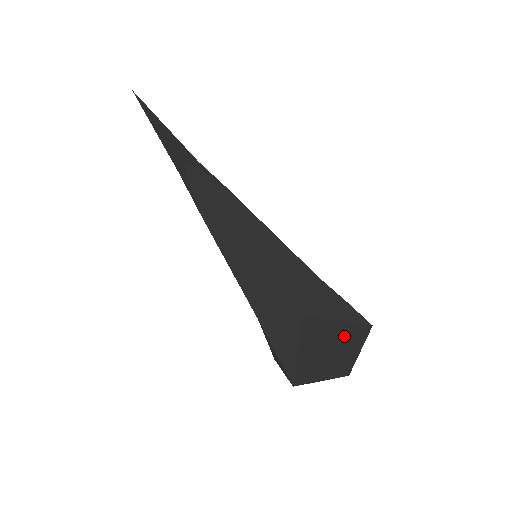
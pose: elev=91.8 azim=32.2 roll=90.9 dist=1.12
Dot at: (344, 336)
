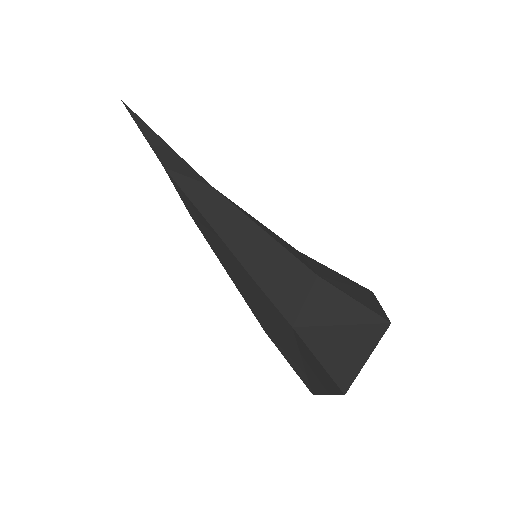
Dot at: (346, 344)
